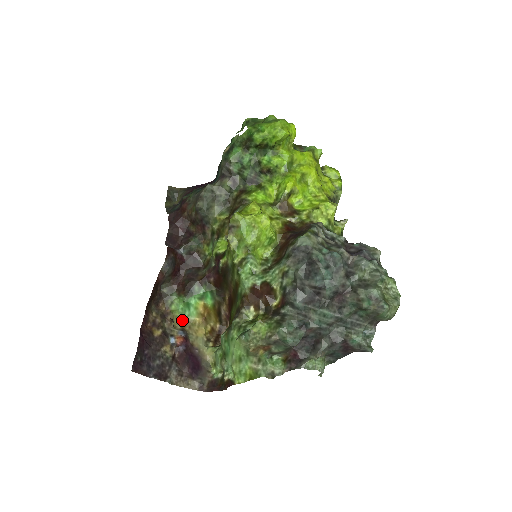
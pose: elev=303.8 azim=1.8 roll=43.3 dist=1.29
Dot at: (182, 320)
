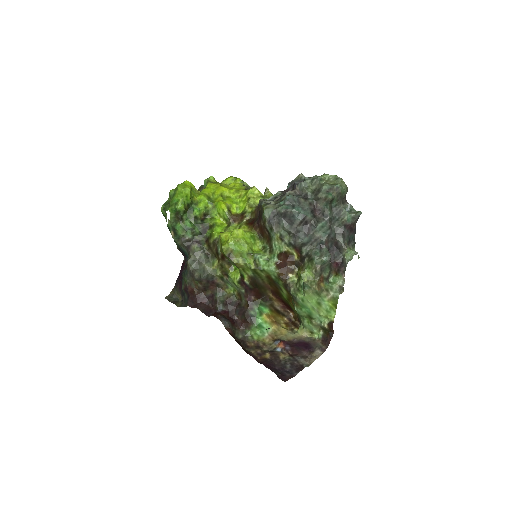
Dot at: (268, 338)
